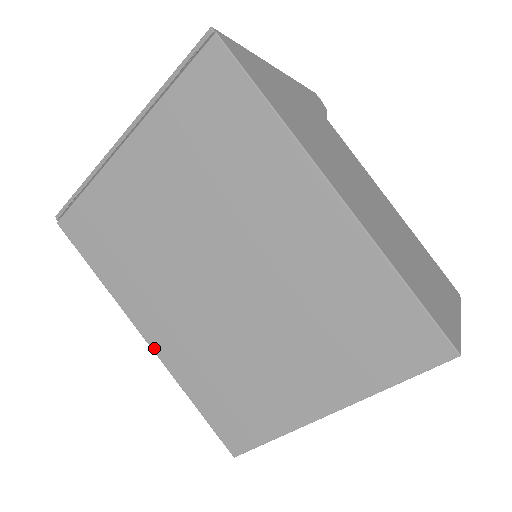
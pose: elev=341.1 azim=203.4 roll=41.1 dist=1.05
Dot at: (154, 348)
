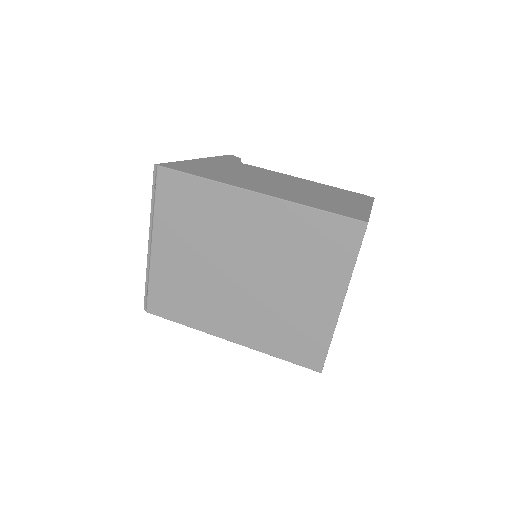
Dot at: (237, 342)
